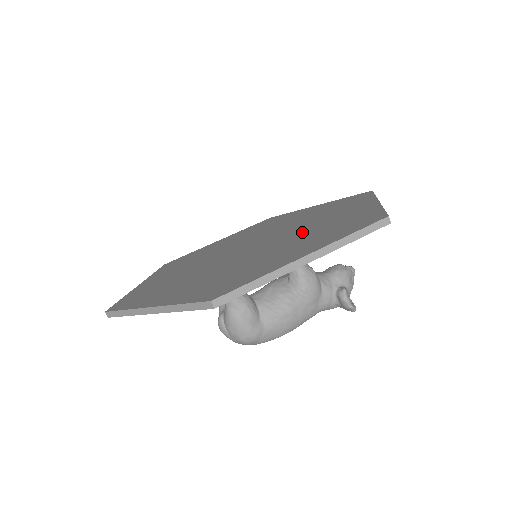
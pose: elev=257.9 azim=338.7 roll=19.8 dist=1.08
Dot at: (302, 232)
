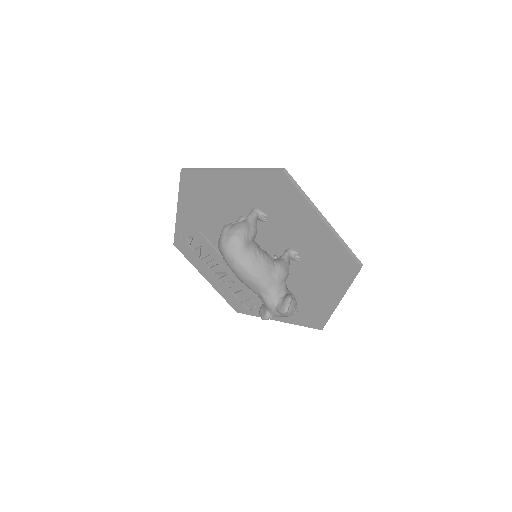
Dot at: occluded
